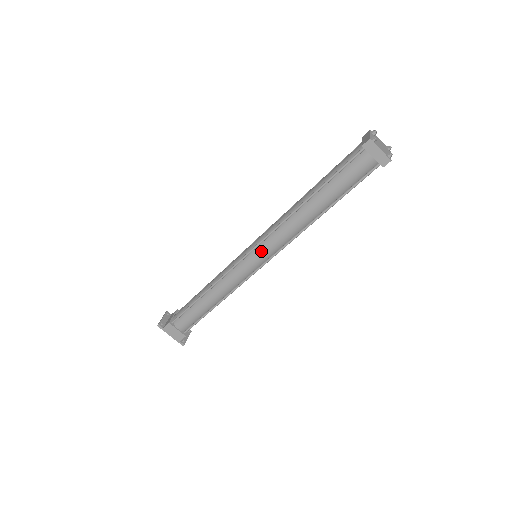
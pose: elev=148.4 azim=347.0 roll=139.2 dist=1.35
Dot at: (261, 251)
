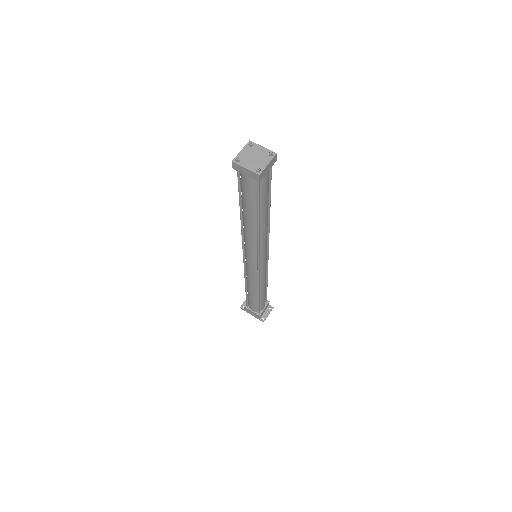
Dot at: (248, 256)
